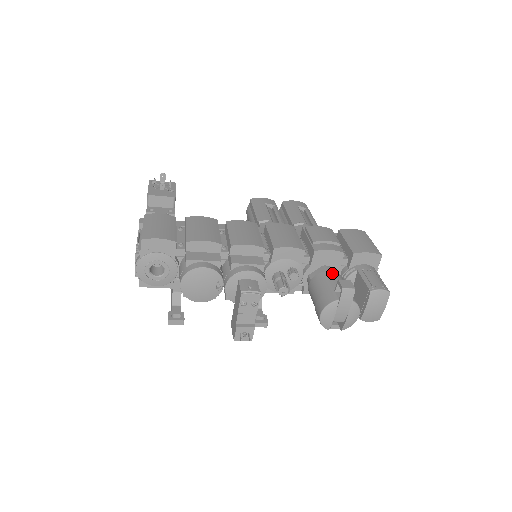
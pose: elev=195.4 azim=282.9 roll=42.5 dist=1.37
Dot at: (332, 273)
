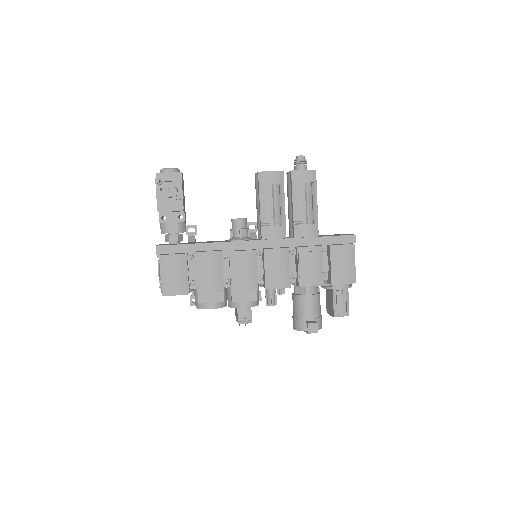
Dot at: (310, 298)
